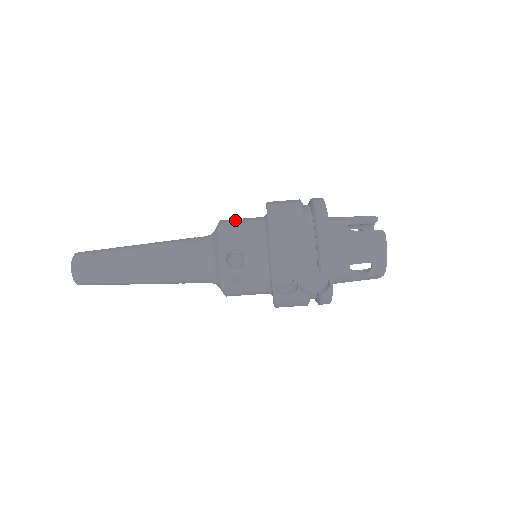
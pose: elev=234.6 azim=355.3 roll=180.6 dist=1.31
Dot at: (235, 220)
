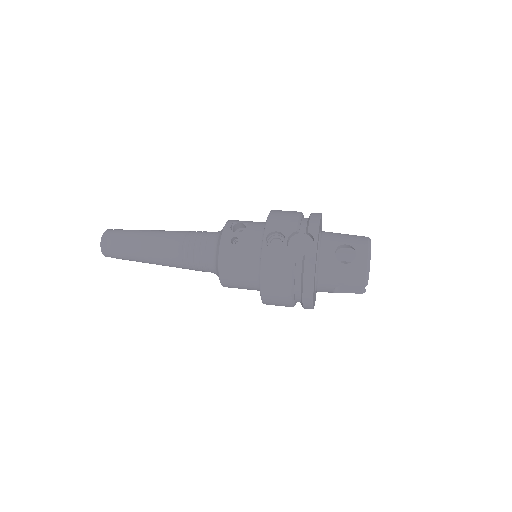
Dot at: occluded
